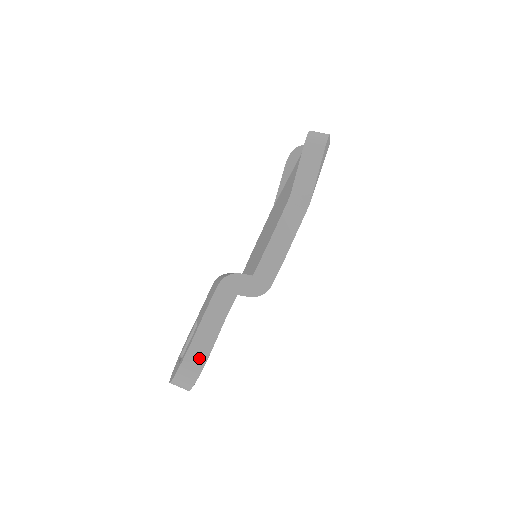
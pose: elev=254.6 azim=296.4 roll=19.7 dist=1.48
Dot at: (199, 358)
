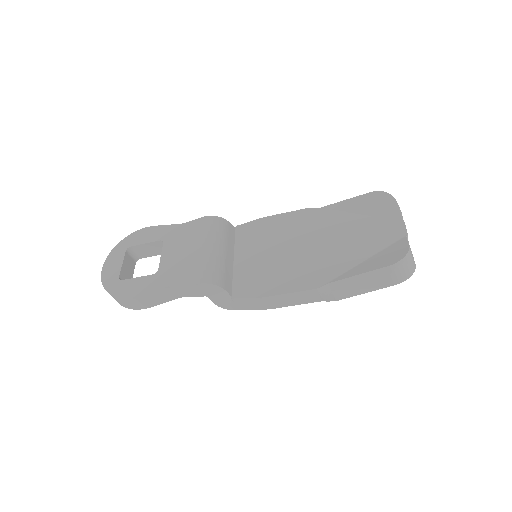
Dot at: (136, 305)
